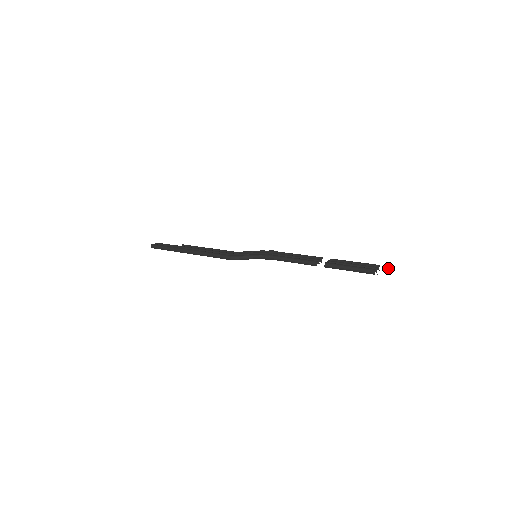
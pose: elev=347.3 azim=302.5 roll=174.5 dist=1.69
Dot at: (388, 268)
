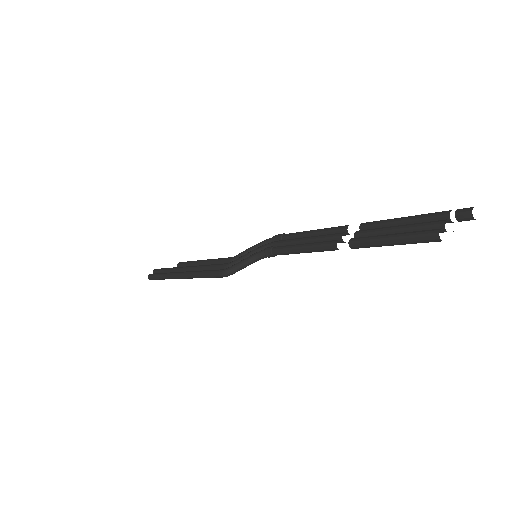
Dot at: (468, 214)
